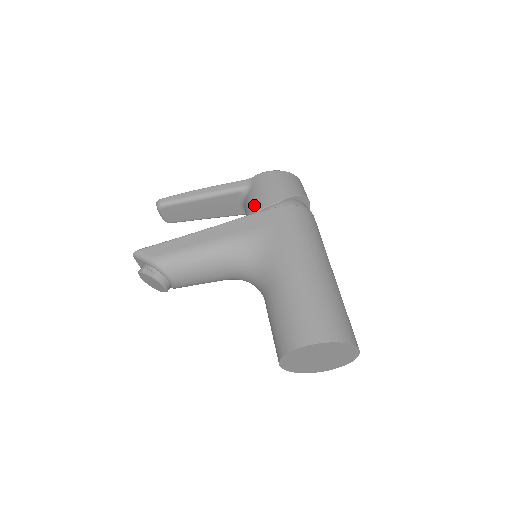
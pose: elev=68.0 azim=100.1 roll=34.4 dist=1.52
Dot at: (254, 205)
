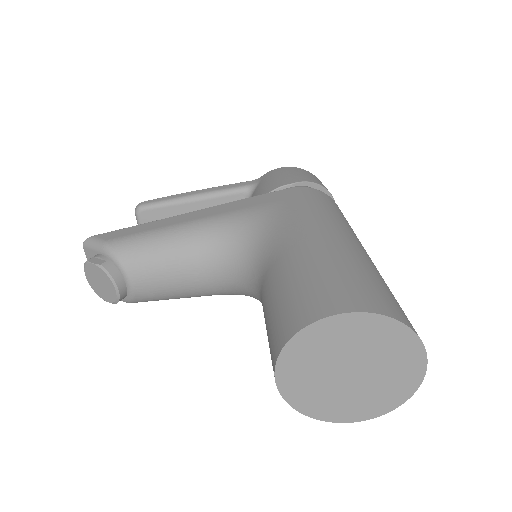
Dot at: (259, 194)
